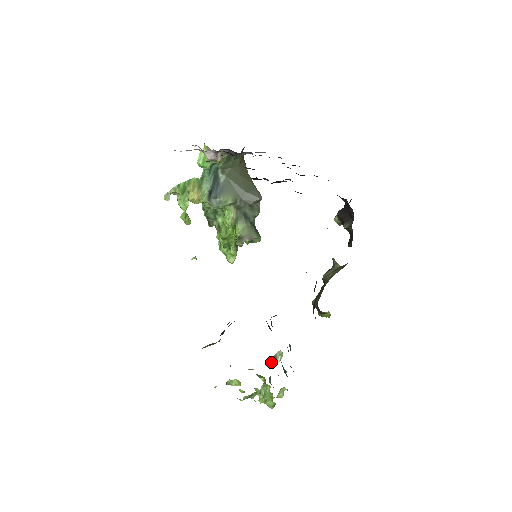
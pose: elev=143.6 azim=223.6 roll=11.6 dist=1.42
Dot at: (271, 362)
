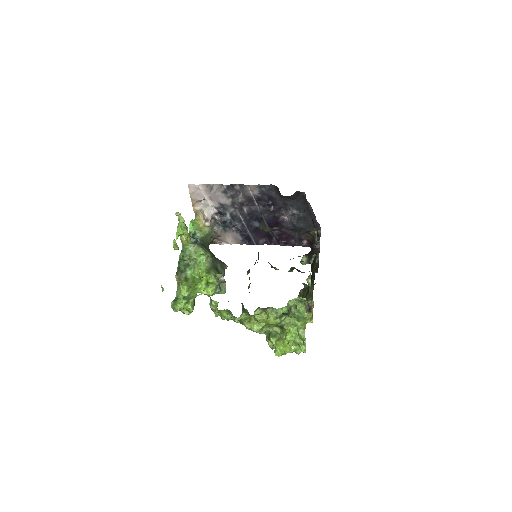
Dot at: (309, 275)
